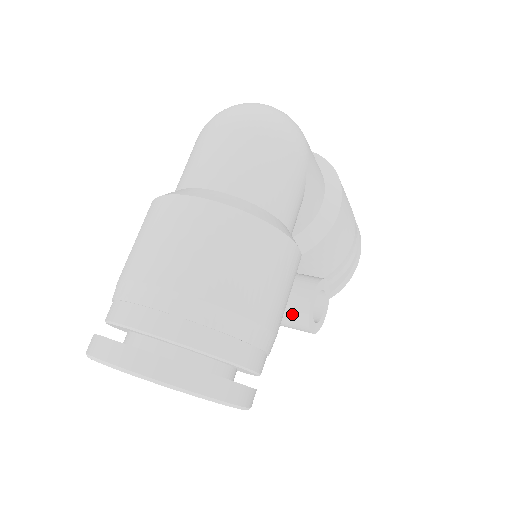
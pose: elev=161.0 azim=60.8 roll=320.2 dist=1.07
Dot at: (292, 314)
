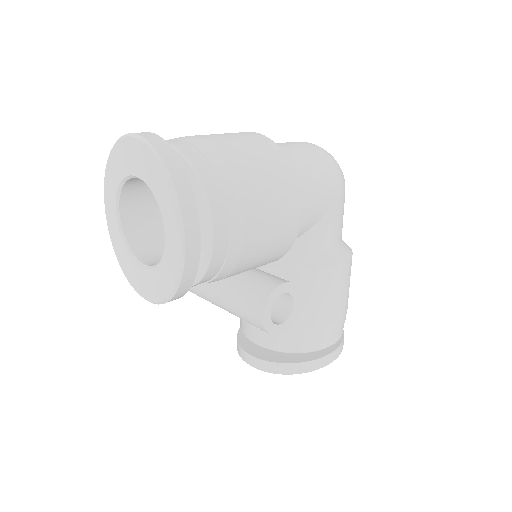
Dot at: (258, 290)
